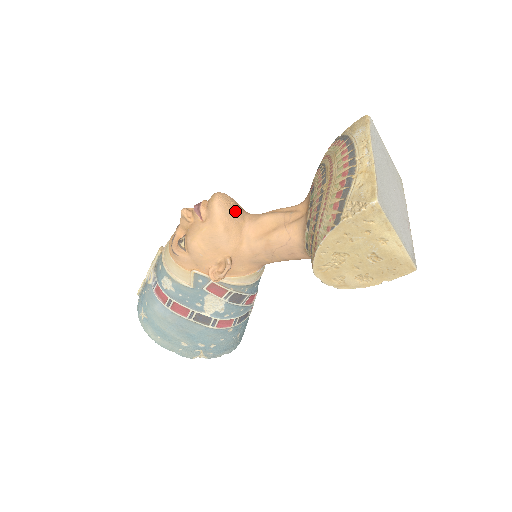
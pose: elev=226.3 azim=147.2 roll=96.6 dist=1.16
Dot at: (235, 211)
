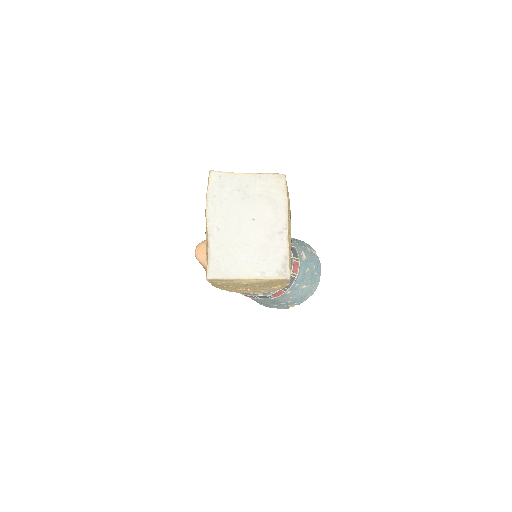
Dot at: occluded
